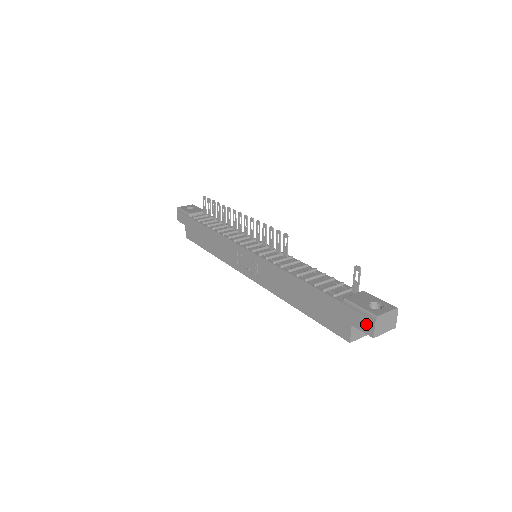
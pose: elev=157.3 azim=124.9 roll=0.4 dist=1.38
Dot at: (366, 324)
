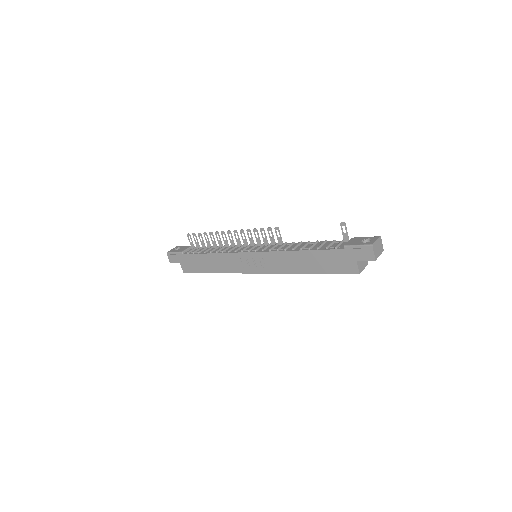
Dot at: (367, 254)
